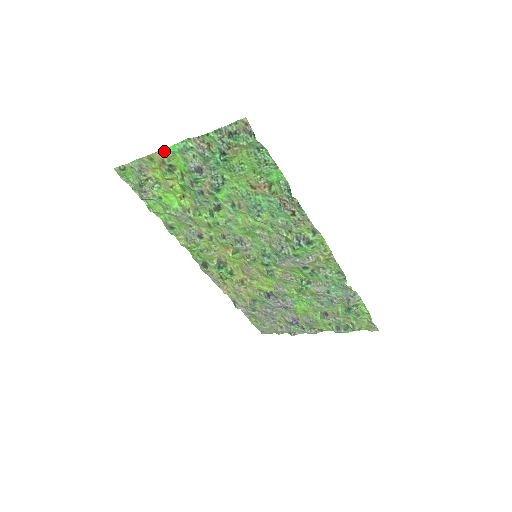
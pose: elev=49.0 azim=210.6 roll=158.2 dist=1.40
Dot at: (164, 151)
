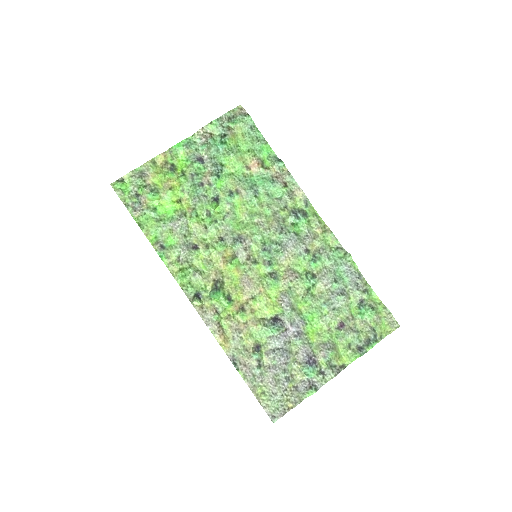
Dot at: (168, 152)
